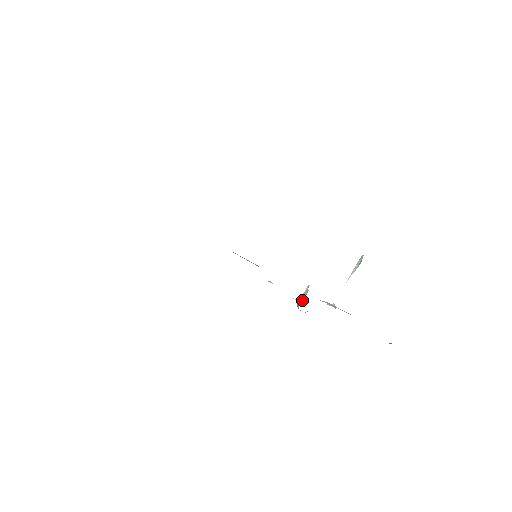
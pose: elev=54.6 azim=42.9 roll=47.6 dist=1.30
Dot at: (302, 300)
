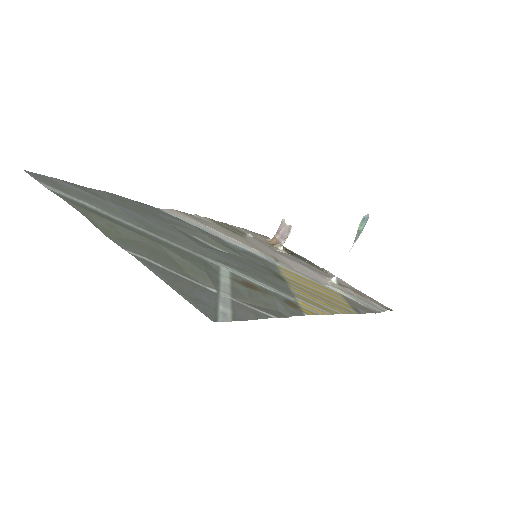
Dot at: (278, 232)
